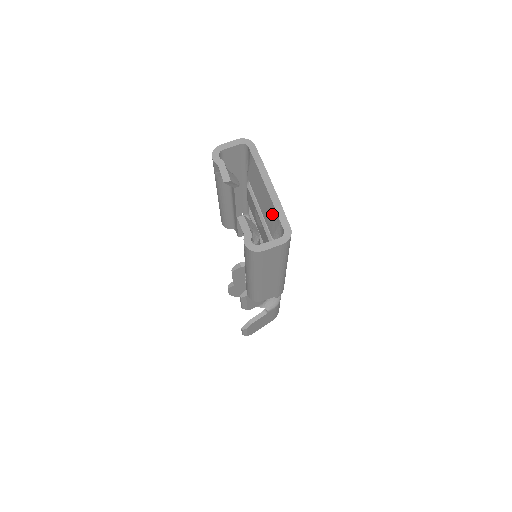
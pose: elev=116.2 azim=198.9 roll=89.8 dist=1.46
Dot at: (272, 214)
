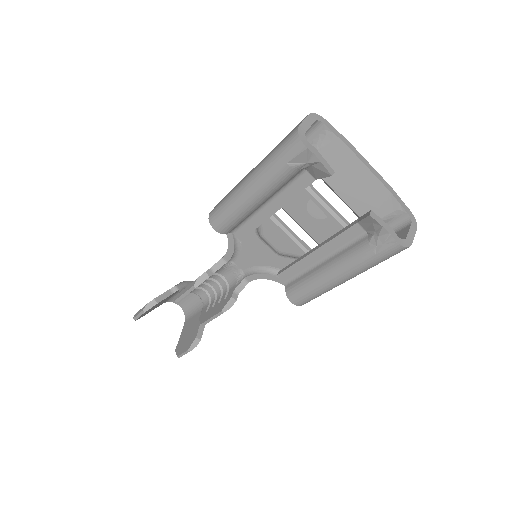
Dot at: (380, 200)
